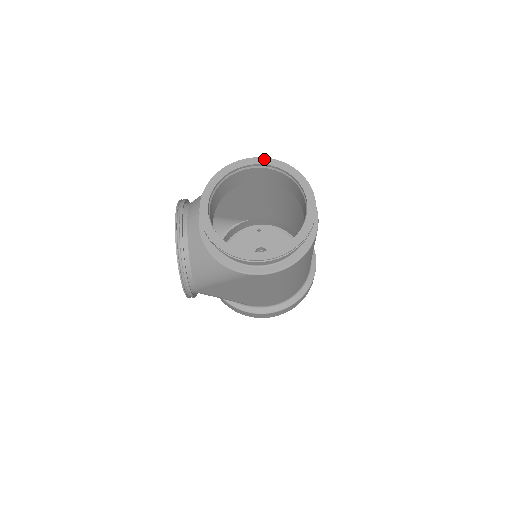
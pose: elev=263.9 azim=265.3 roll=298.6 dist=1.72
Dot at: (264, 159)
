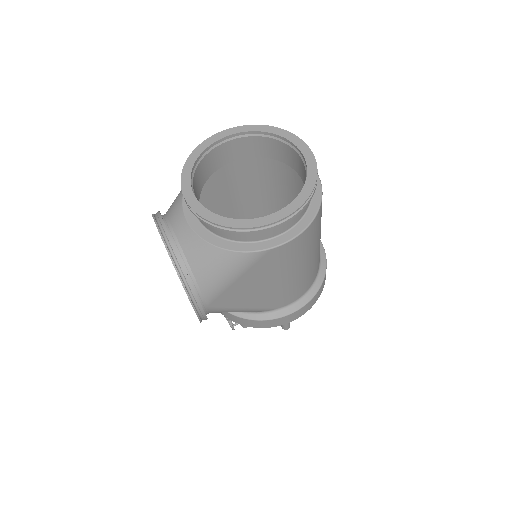
Dot at: (234, 129)
